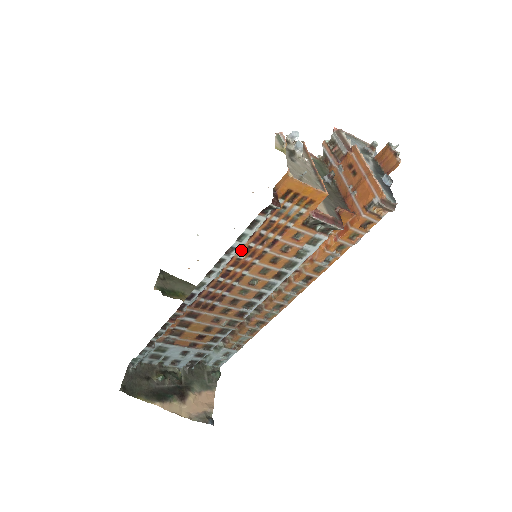
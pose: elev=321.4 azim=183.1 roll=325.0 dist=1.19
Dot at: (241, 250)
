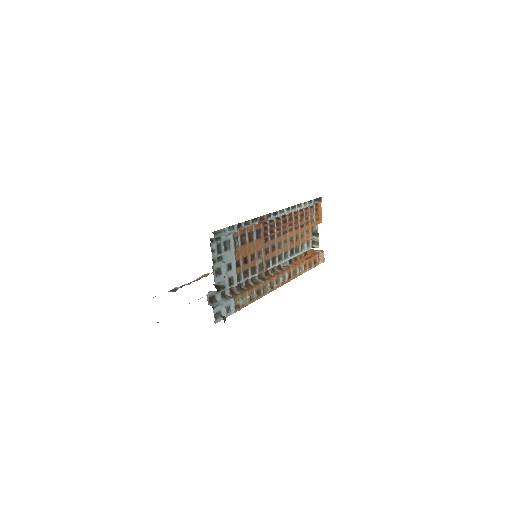
Dot at: (296, 214)
